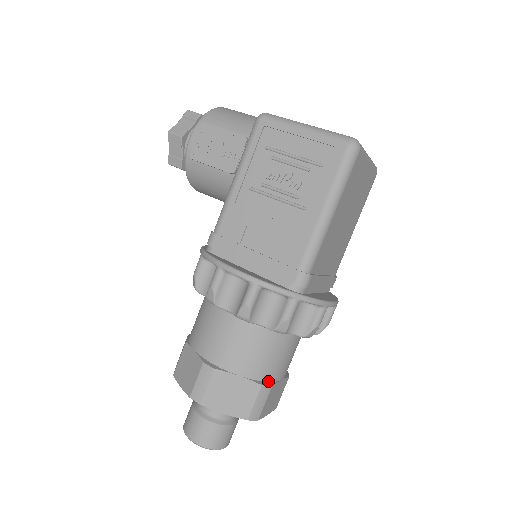
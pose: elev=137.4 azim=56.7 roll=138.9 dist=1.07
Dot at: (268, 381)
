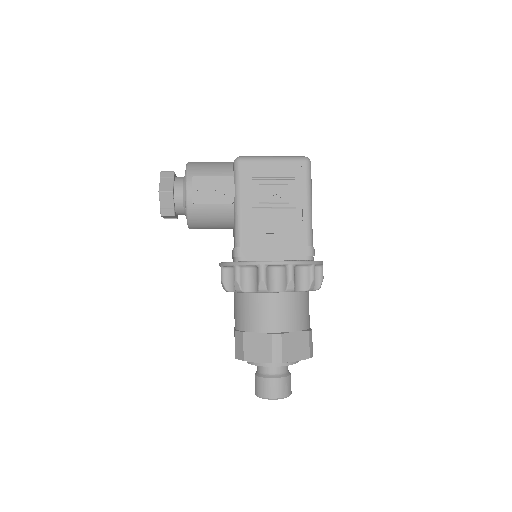
Dot at: (308, 328)
